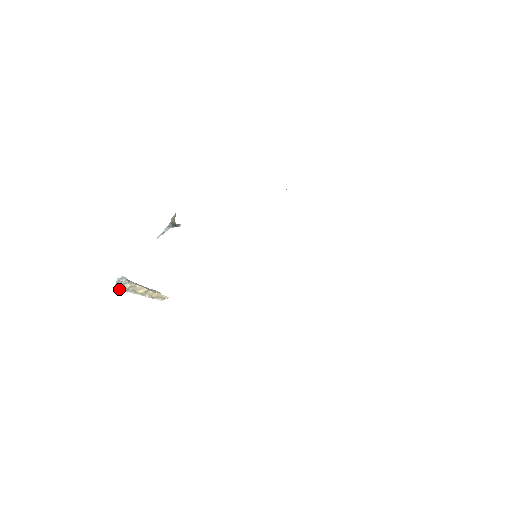
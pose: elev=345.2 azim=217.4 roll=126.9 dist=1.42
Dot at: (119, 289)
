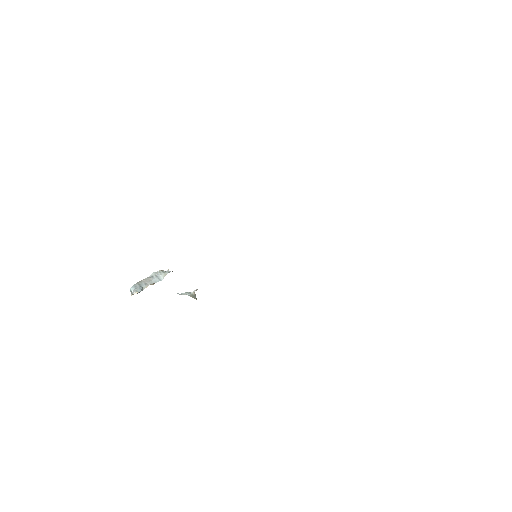
Dot at: occluded
